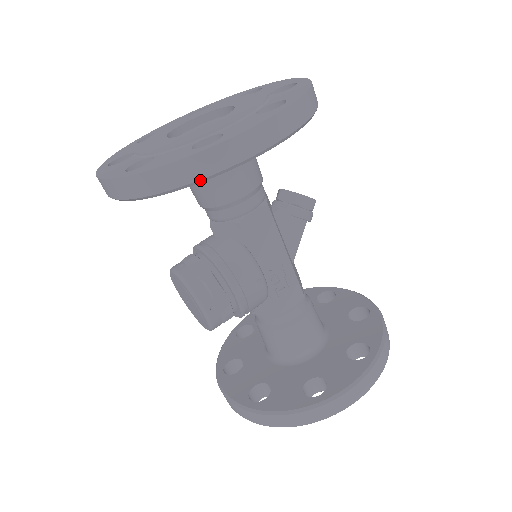
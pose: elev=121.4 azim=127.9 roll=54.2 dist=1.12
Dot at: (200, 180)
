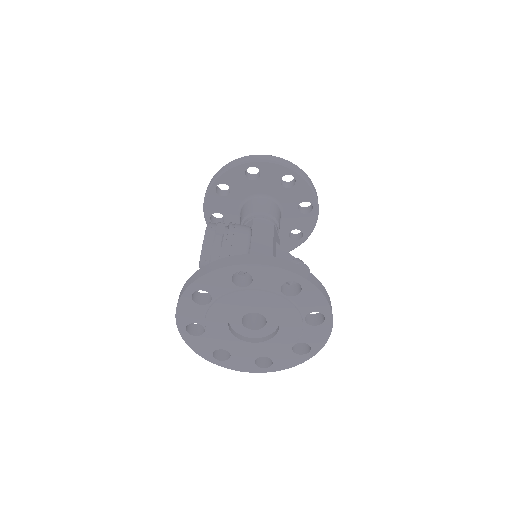
Dot at: occluded
